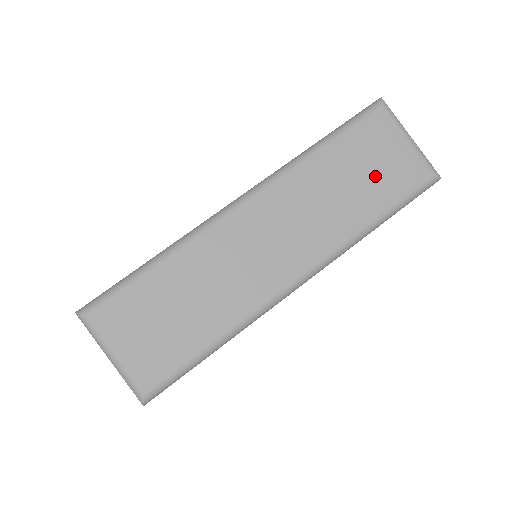
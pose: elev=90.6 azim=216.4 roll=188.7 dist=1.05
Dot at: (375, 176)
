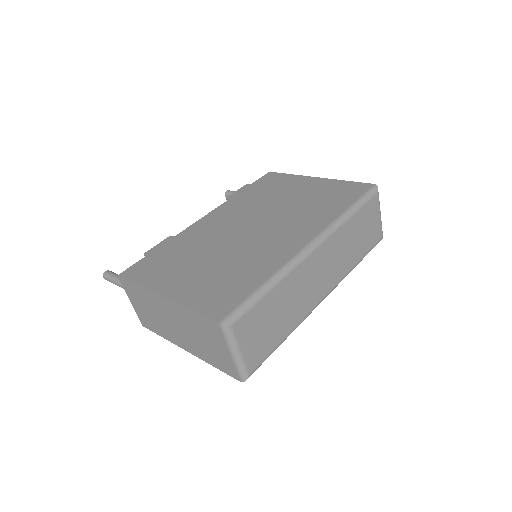
Dot at: (365, 236)
